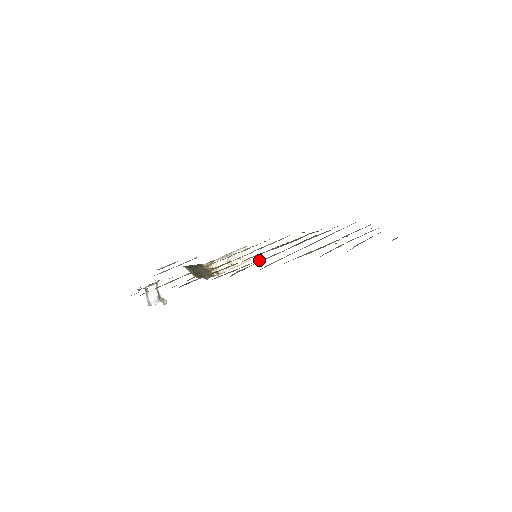
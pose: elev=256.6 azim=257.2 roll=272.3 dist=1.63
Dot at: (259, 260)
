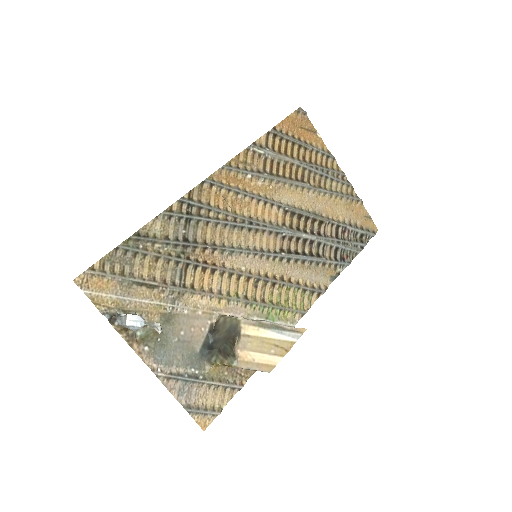
Dot at: (237, 224)
